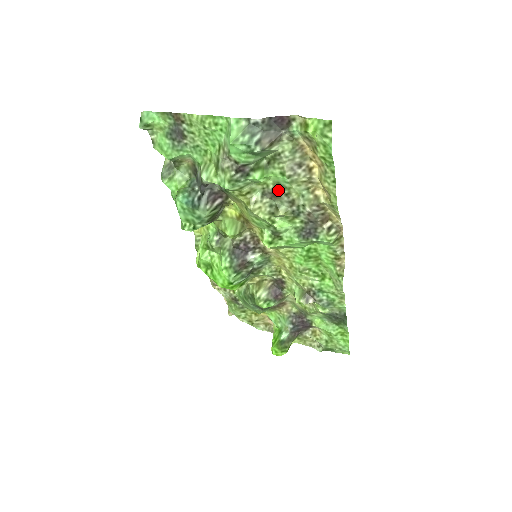
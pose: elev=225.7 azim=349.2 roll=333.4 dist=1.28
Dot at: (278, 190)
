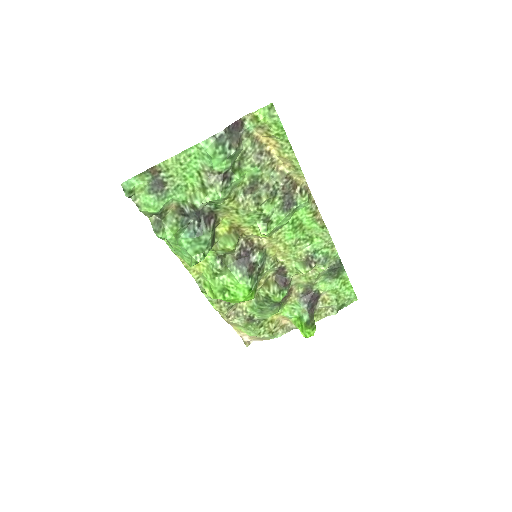
Dot at: (254, 183)
